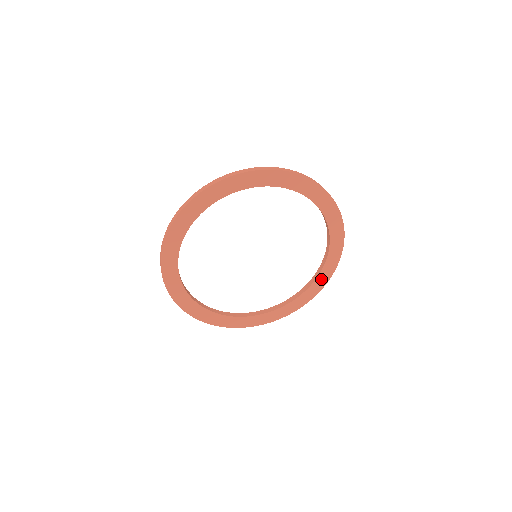
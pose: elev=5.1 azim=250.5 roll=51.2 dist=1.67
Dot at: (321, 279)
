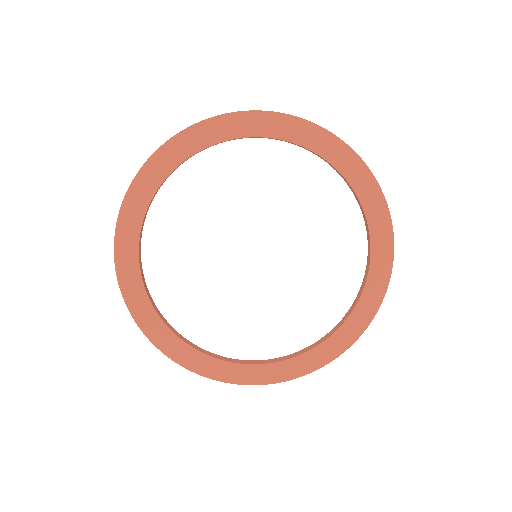
Dot at: (368, 300)
